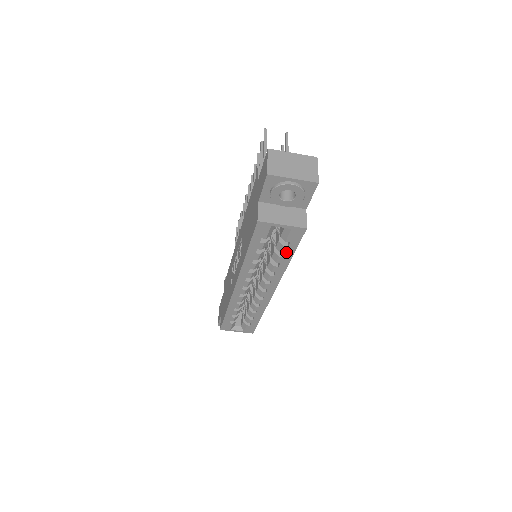
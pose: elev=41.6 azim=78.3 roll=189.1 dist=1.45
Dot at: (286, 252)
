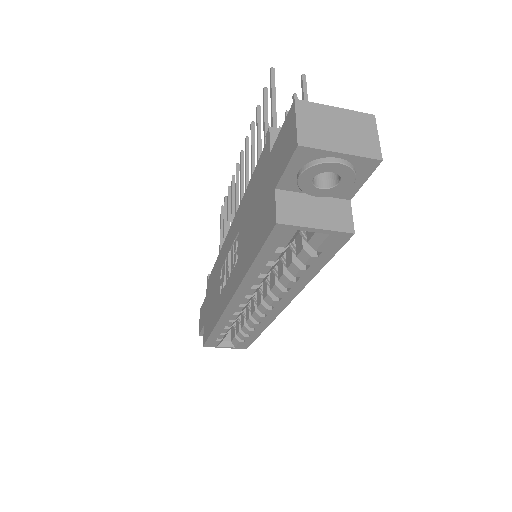
Dot at: (313, 264)
